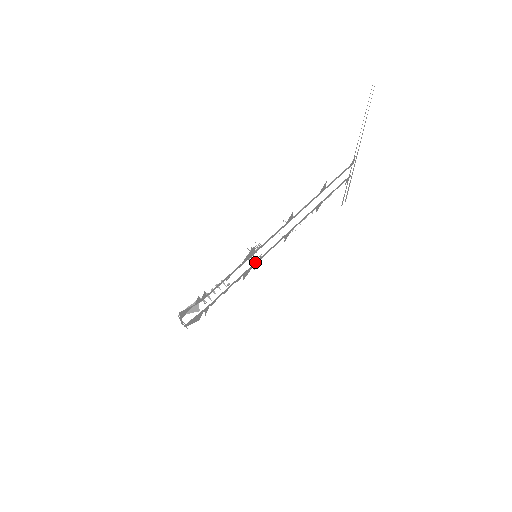
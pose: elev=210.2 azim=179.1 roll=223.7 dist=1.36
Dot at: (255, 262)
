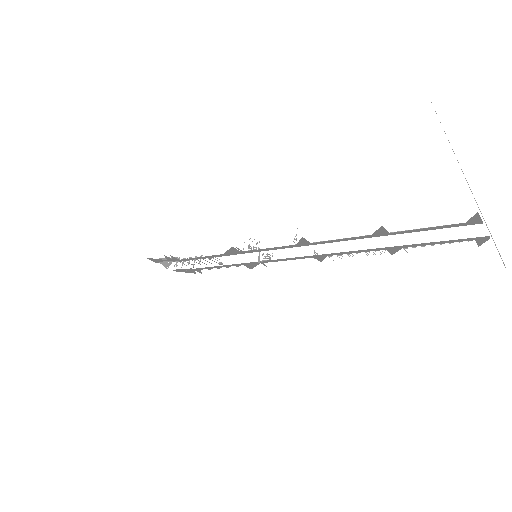
Dot at: (259, 261)
